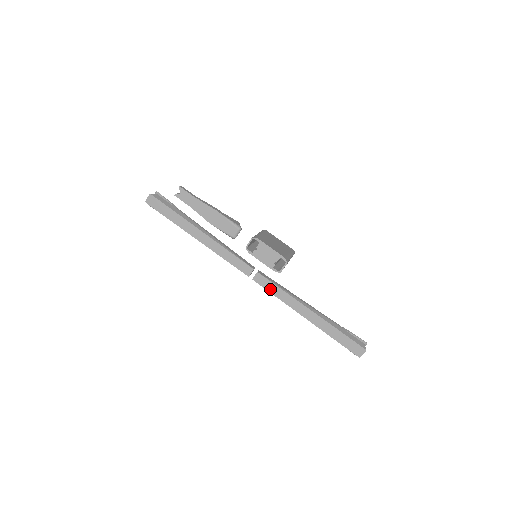
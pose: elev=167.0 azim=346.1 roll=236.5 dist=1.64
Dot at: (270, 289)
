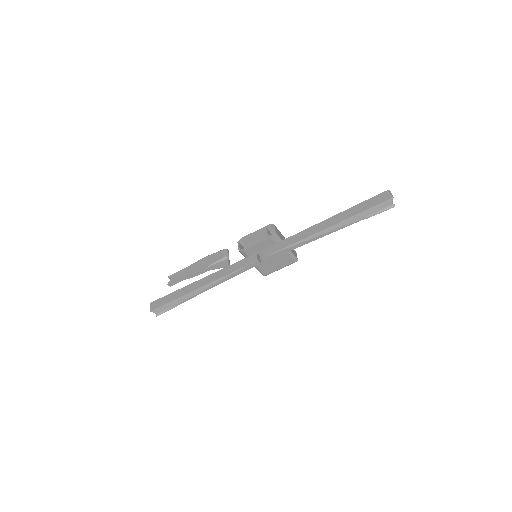
Dot at: (280, 248)
